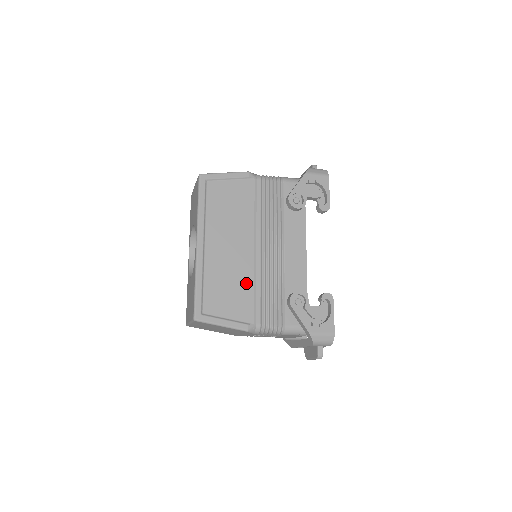
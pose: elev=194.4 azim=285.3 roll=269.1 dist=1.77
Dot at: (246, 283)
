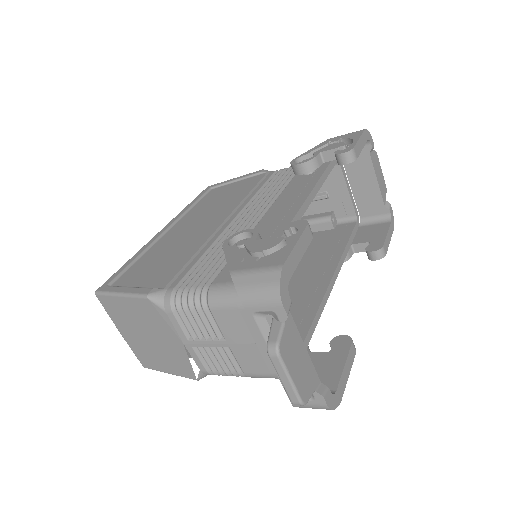
Dot at: (189, 250)
